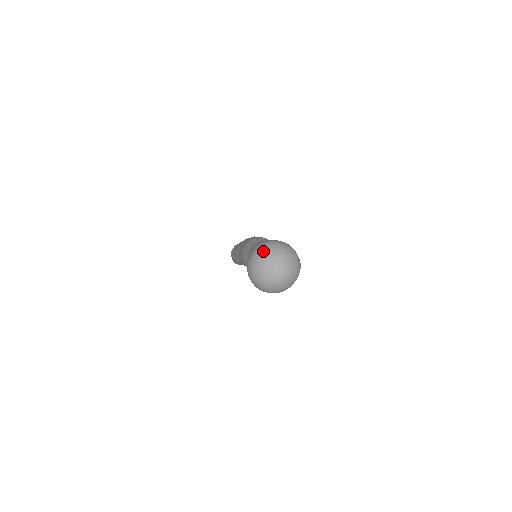
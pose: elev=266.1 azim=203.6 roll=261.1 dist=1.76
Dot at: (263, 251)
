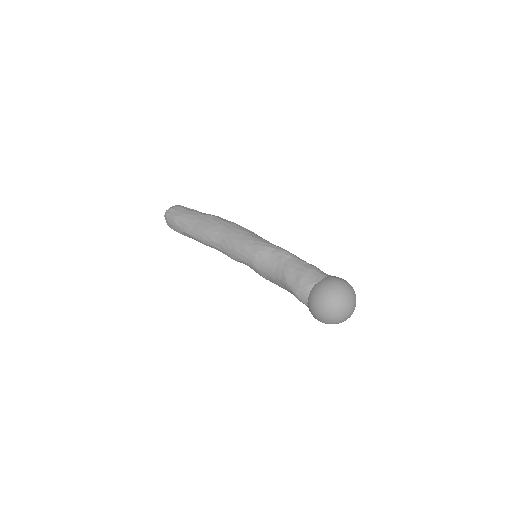
Dot at: (343, 297)
